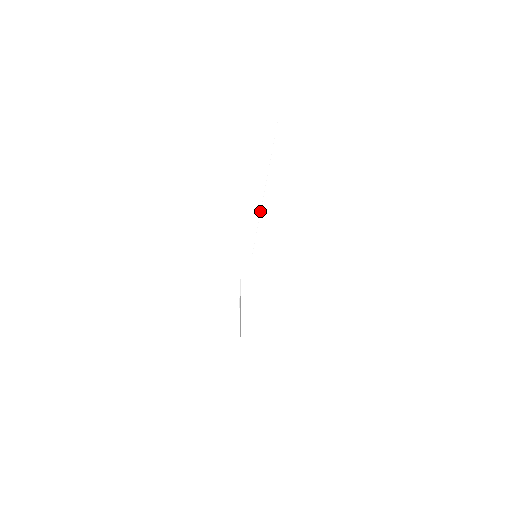
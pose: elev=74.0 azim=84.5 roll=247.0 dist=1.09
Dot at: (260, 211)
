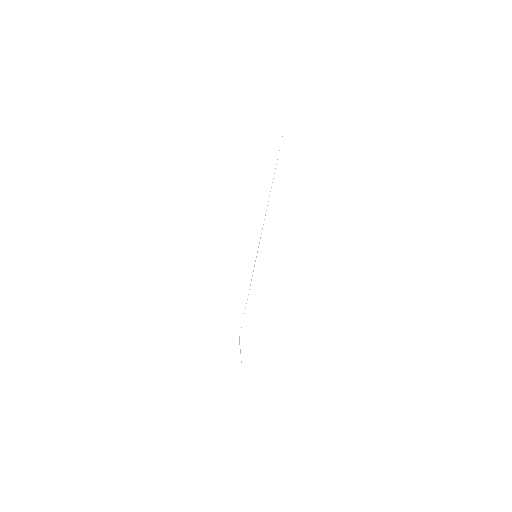
Dot at: occluded
